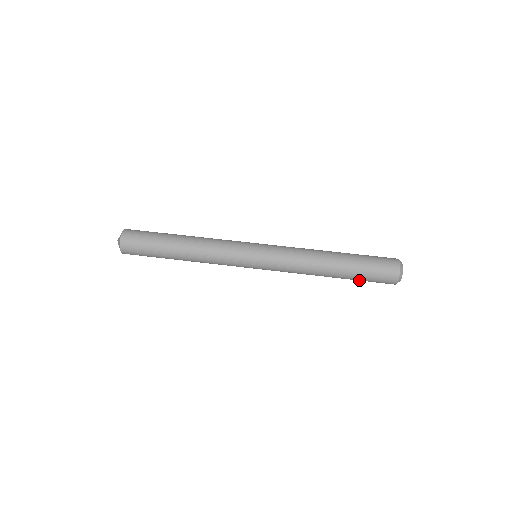
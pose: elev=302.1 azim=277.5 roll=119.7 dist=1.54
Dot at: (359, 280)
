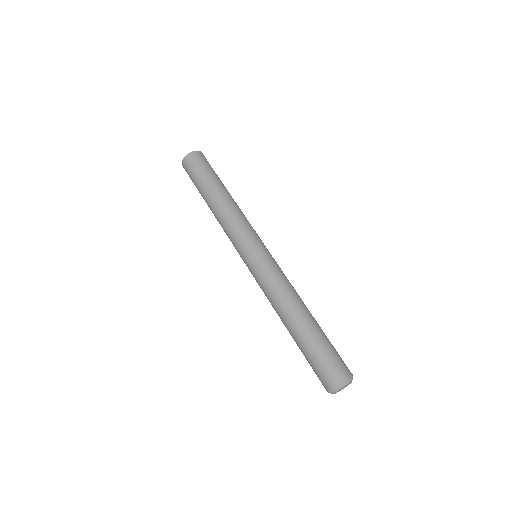
Dot at: occluded
